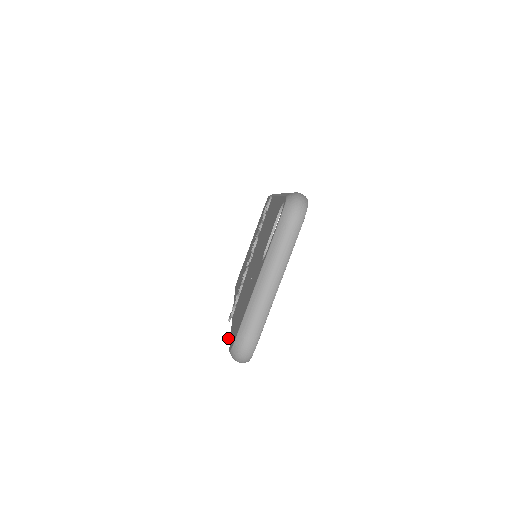
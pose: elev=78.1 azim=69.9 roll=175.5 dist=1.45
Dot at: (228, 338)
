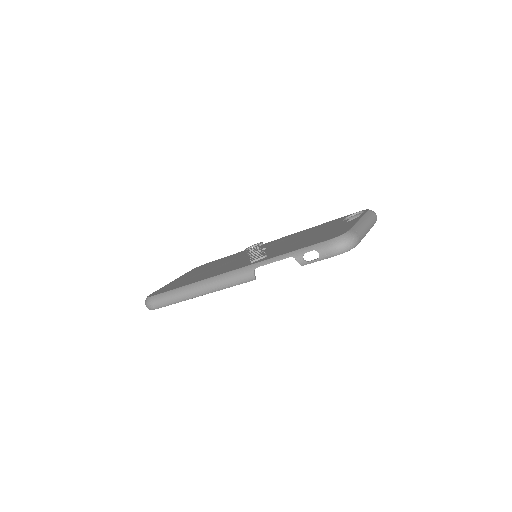
Dot at: (328, 234)
